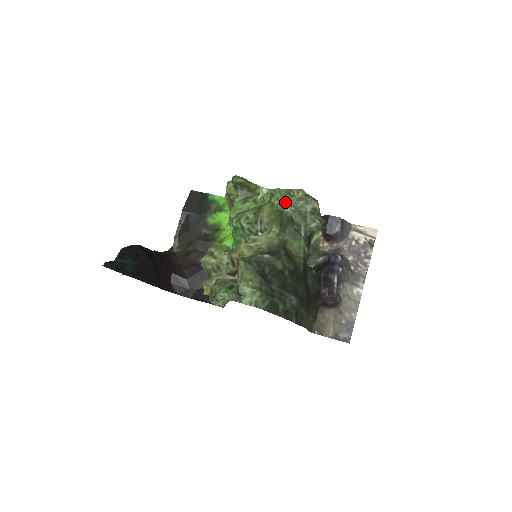
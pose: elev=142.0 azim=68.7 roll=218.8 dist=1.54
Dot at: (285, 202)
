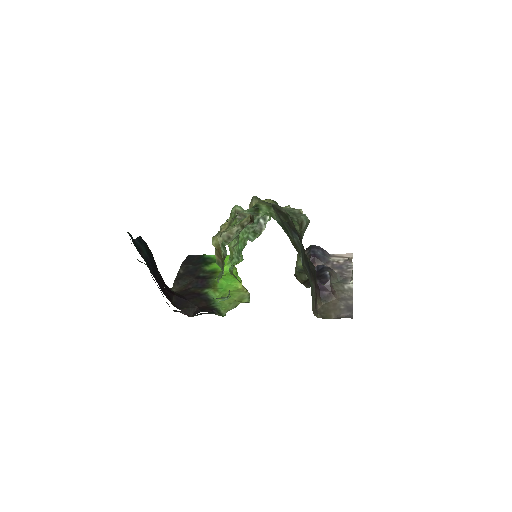
Dot at: occluded
